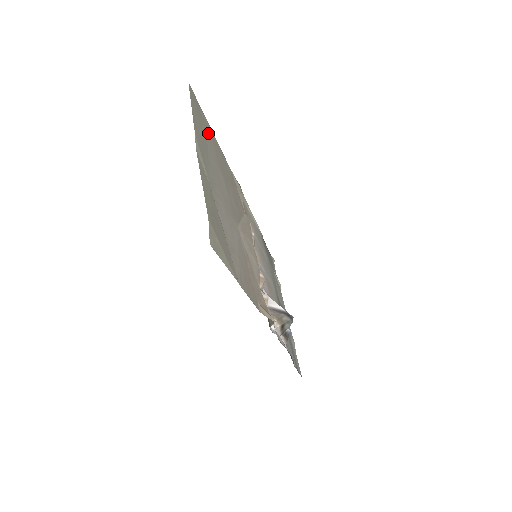
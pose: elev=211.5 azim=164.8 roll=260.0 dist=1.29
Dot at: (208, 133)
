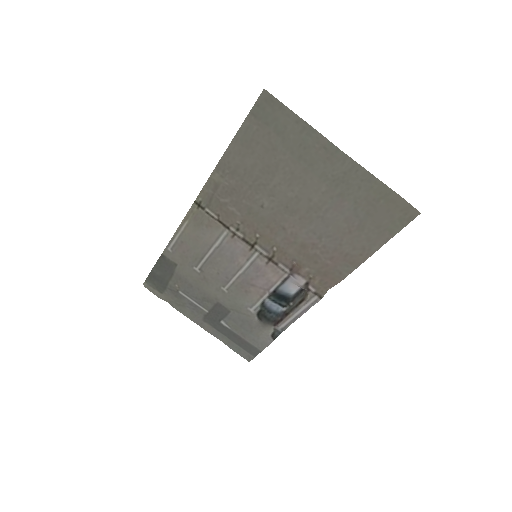
Dot at: (259, 140)
